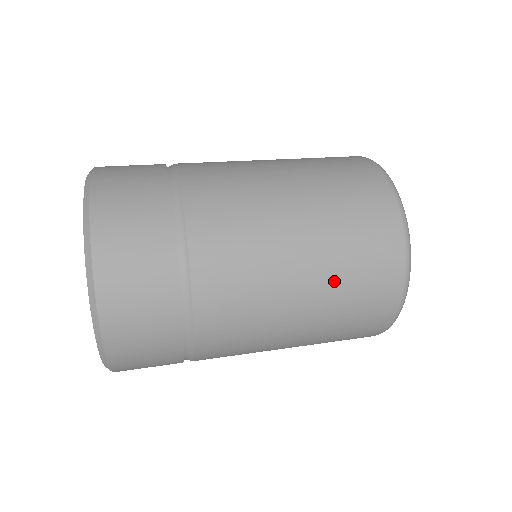
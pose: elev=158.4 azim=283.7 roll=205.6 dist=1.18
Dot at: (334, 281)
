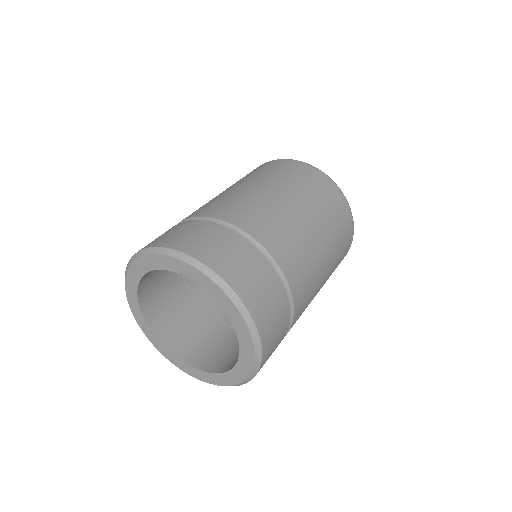
Dot at: occluded
